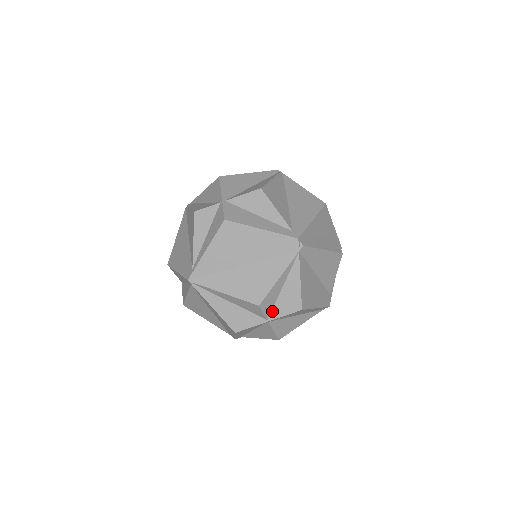
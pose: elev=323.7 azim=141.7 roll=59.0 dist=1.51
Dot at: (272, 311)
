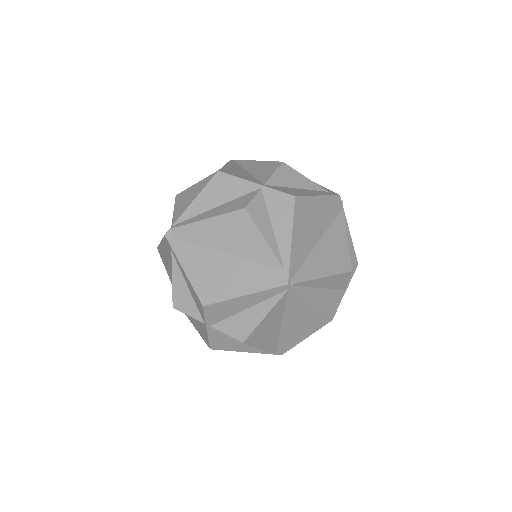
Dot at: occluded
